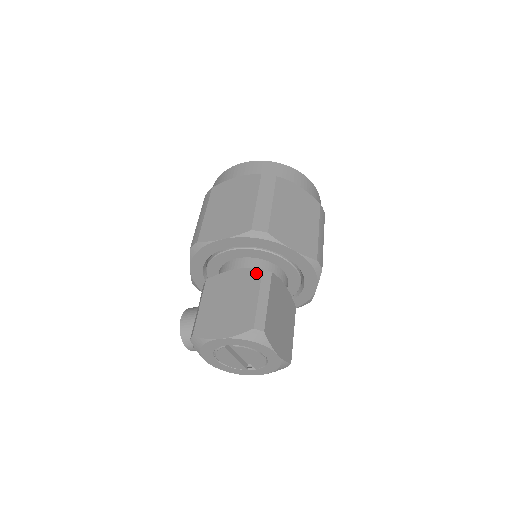
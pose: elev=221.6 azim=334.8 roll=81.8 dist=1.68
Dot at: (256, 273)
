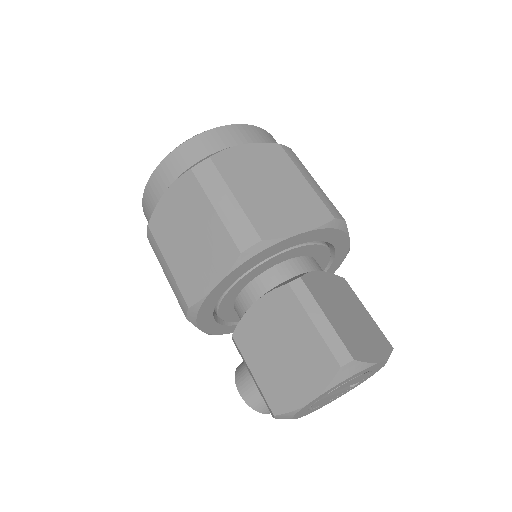
Dot at: (284, 293)
